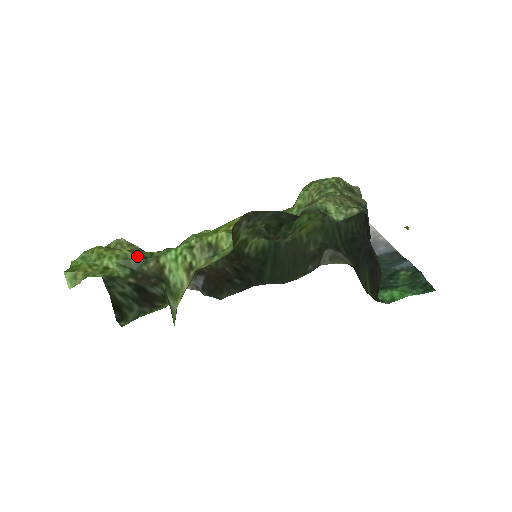
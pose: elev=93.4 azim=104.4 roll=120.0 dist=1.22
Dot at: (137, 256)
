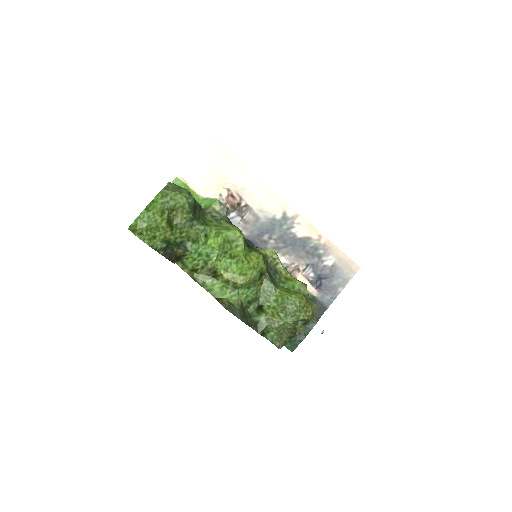
Dot at: (176, 243)
